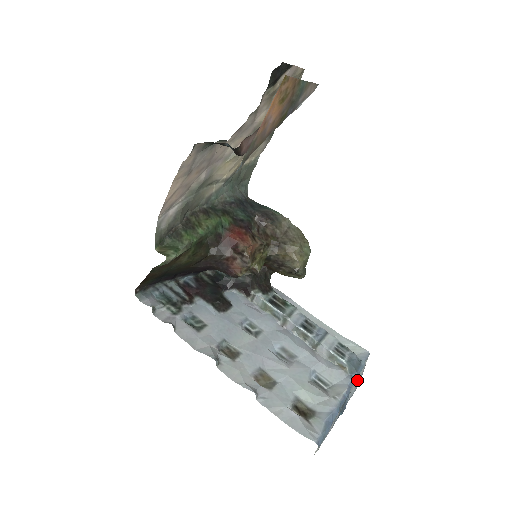
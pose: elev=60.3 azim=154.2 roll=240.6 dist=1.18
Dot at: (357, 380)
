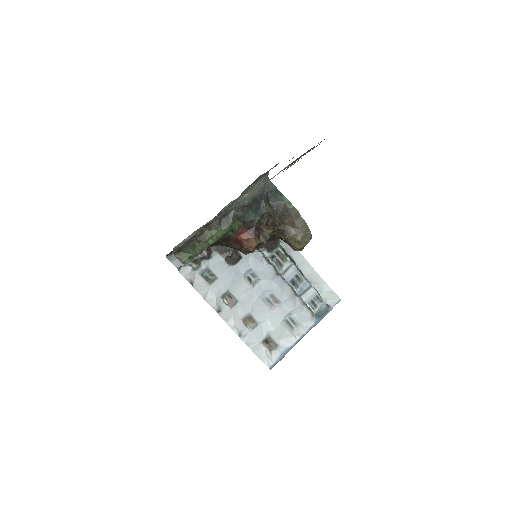
Dot at: occluded
